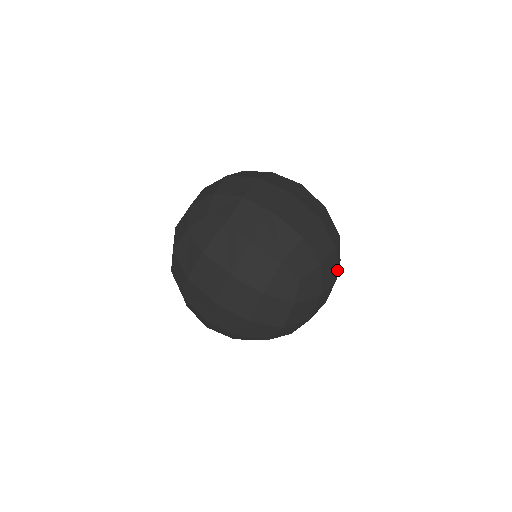
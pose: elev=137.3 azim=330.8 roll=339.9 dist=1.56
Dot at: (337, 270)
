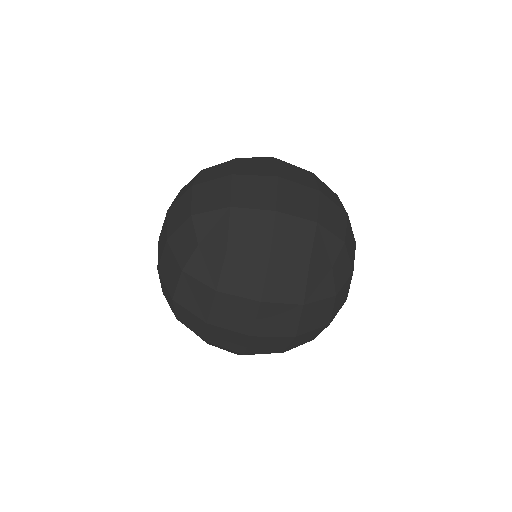
Dot at: occluded
